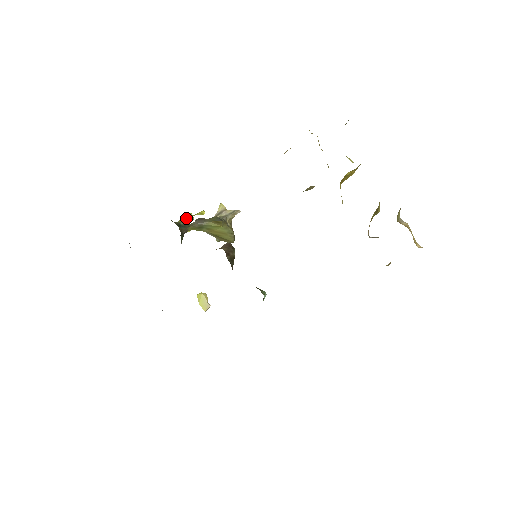
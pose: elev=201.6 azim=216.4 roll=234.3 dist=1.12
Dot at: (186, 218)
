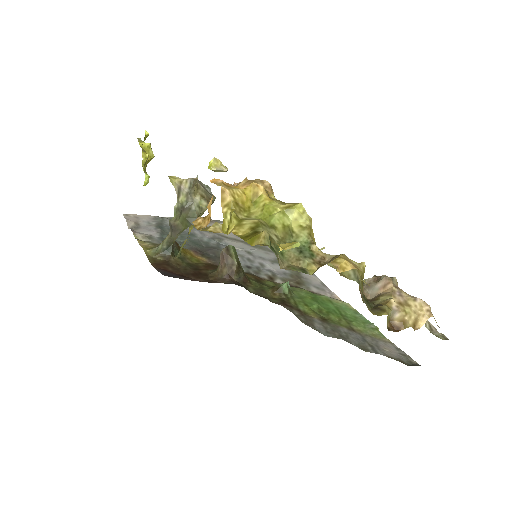
Dot at: (147, 182)
